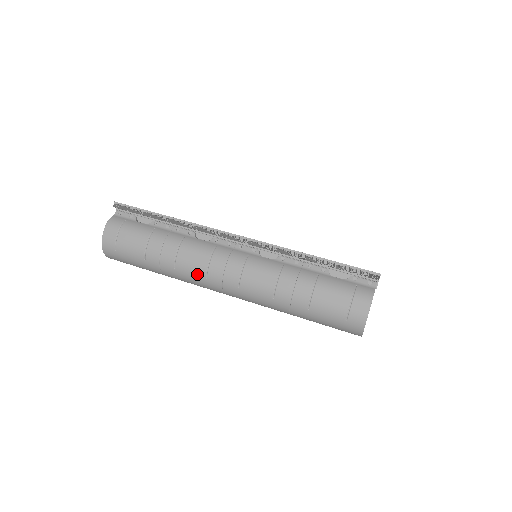
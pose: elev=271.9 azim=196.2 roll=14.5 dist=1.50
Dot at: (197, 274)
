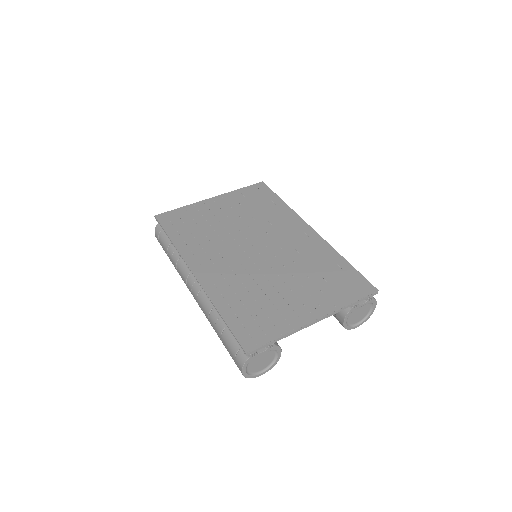
Dot at: occluded
